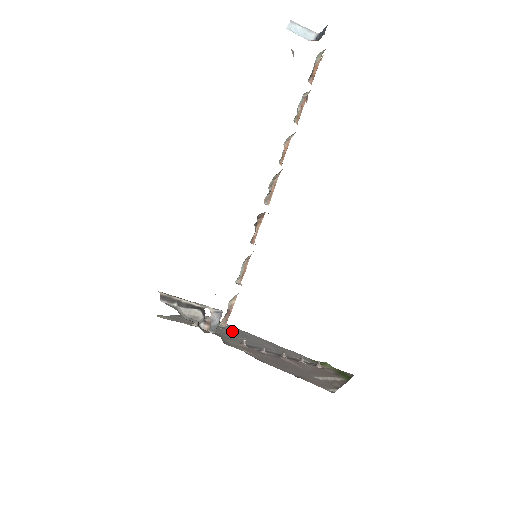
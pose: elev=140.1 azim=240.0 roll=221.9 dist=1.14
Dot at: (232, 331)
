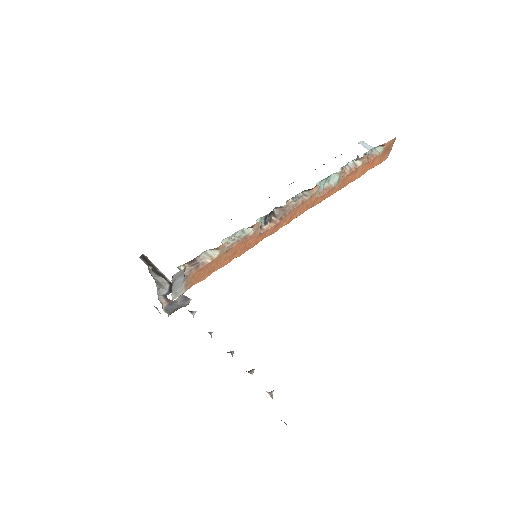
Dot at: occluded
